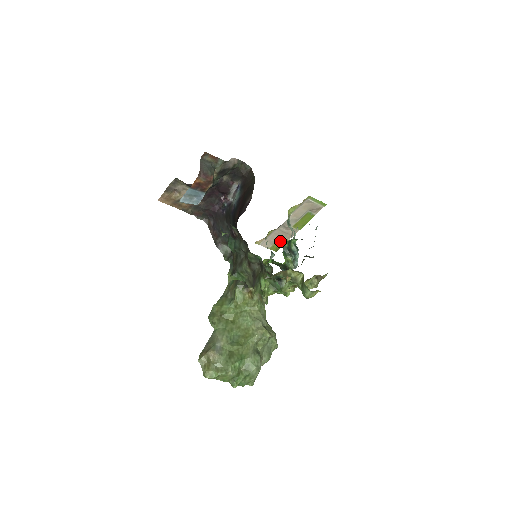
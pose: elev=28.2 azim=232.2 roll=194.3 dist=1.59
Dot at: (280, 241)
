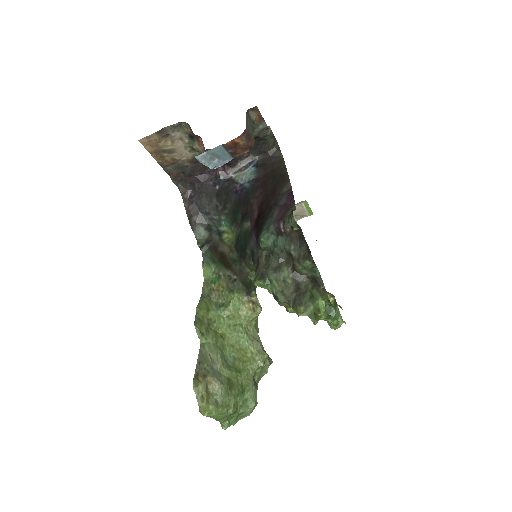
Dot at: occluded
